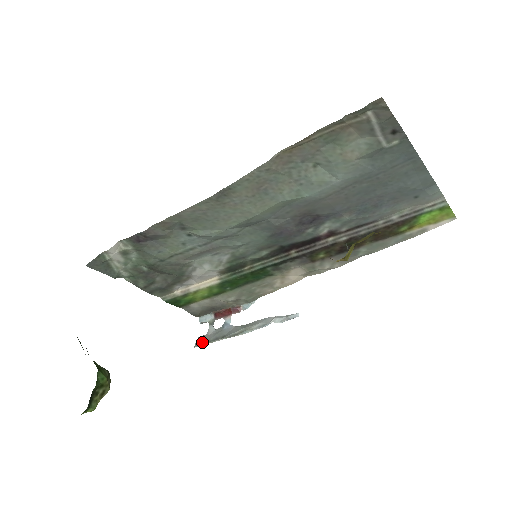
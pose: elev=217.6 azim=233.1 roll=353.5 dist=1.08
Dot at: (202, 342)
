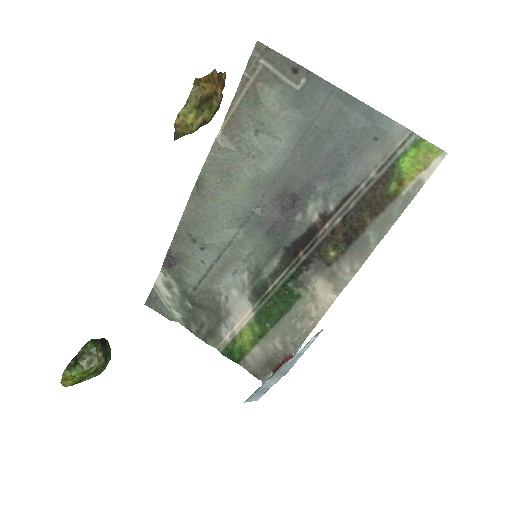
Dot at: (251, 395)
